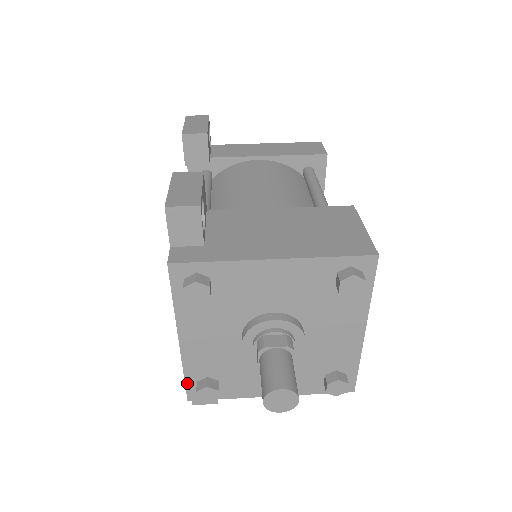
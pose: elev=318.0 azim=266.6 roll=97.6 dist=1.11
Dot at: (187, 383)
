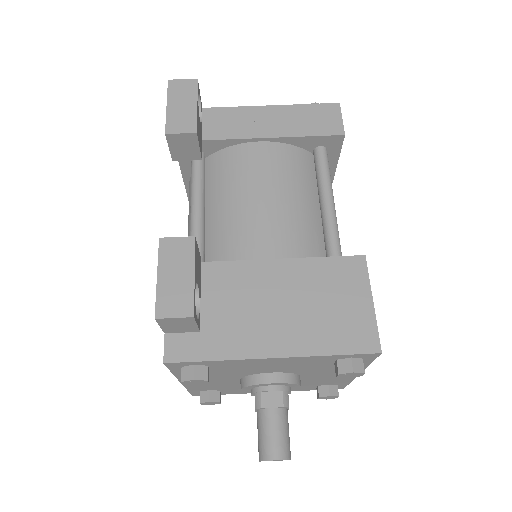
Dot at: (191, 392)
